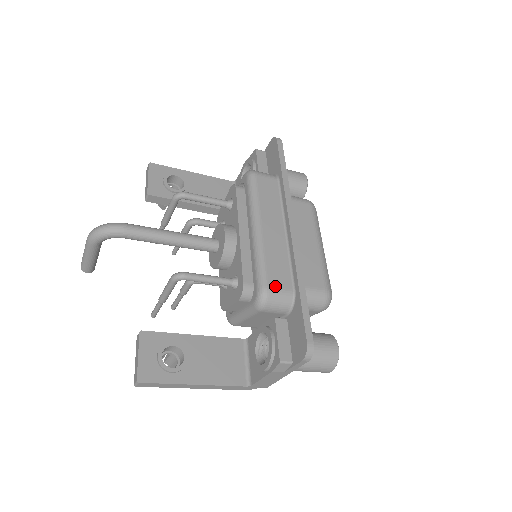
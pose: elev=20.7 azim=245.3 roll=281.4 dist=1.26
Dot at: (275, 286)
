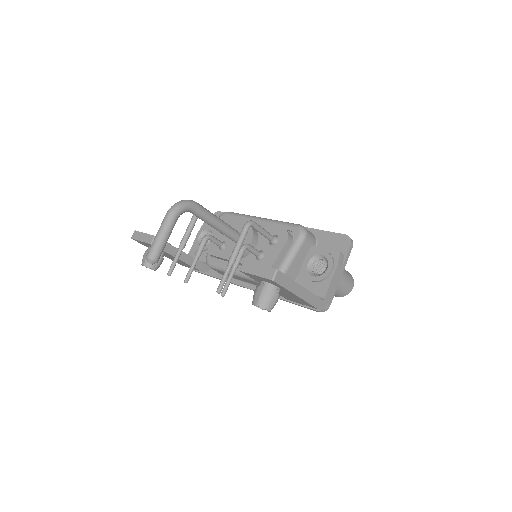
Dot at: occluded
